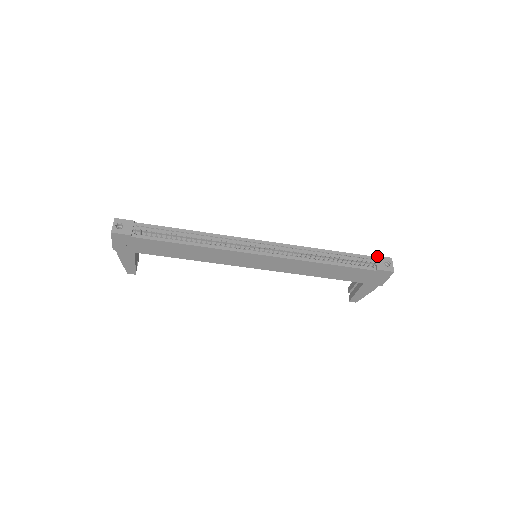
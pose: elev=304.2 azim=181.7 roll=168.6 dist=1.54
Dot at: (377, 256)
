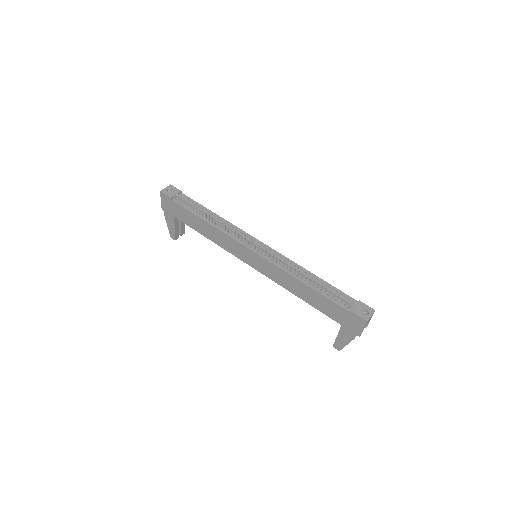
Dot at: (360, 301)
